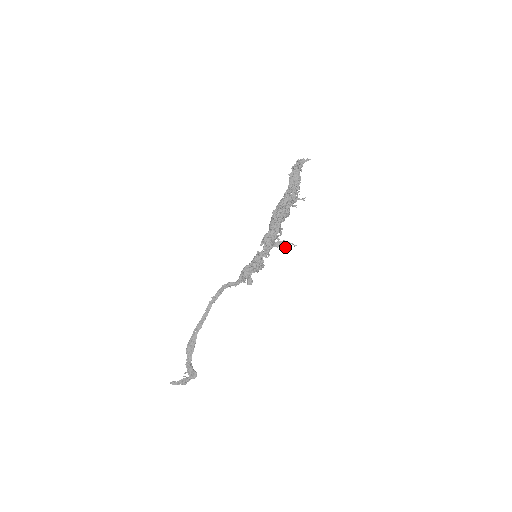
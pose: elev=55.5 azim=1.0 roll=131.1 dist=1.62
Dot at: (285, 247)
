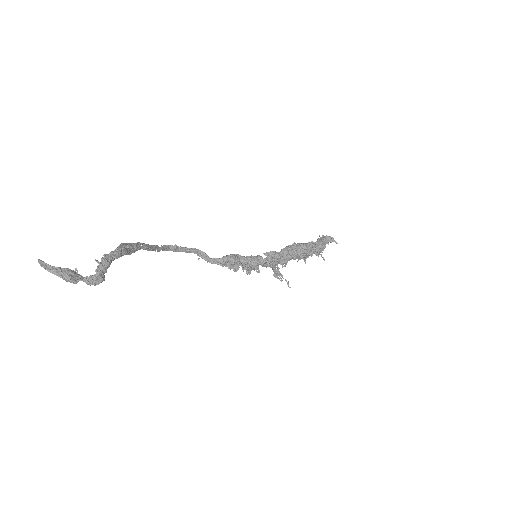
Dot at: occluded
